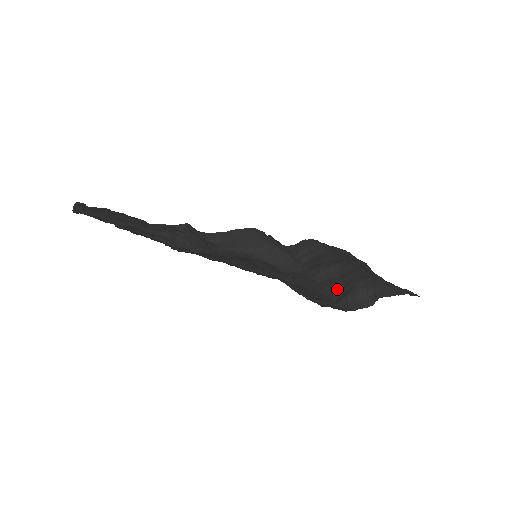
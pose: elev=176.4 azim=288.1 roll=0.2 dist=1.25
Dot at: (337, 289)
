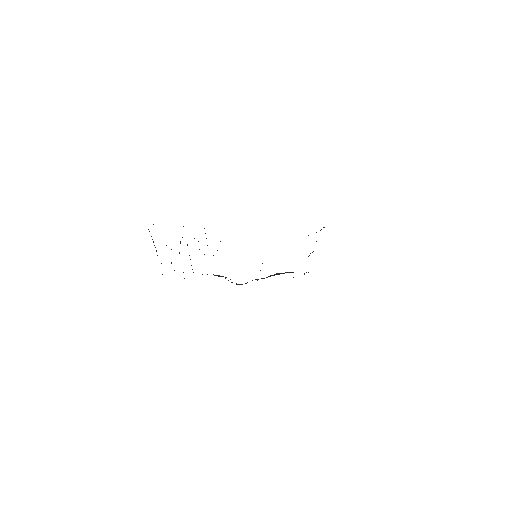
Dot at: occluded
